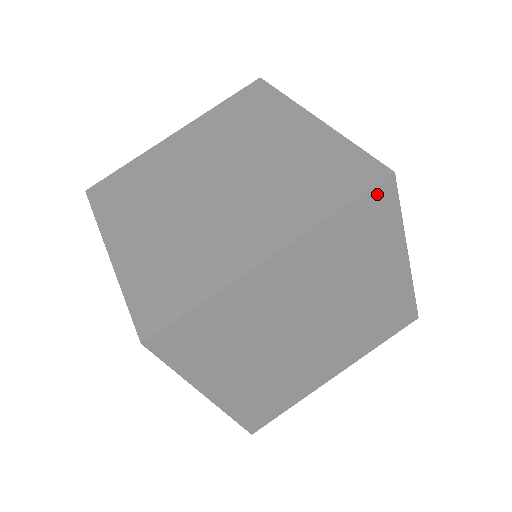
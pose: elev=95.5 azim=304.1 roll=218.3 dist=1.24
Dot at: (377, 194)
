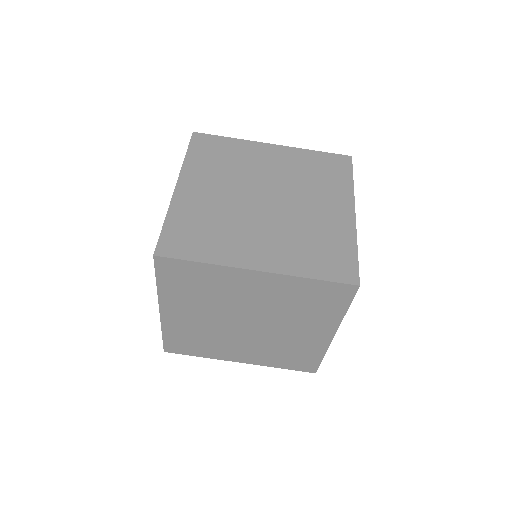
Dot at: occluded
